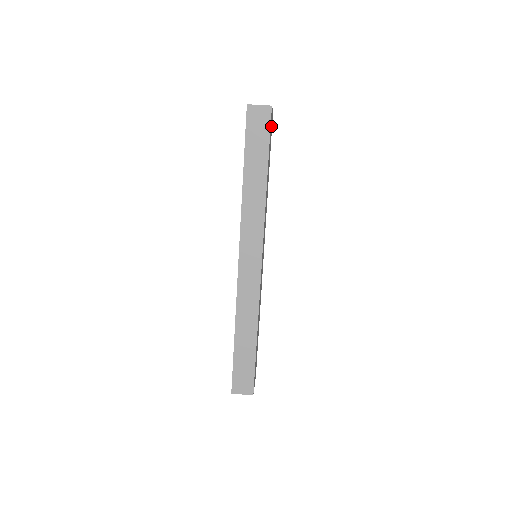
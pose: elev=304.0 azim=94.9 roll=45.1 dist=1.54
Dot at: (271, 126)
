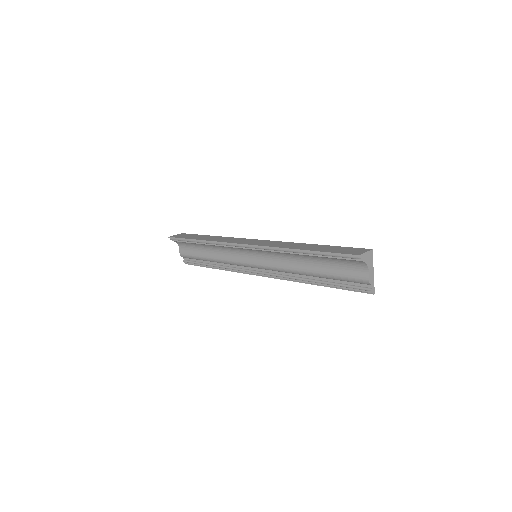
Dot at: occluded
